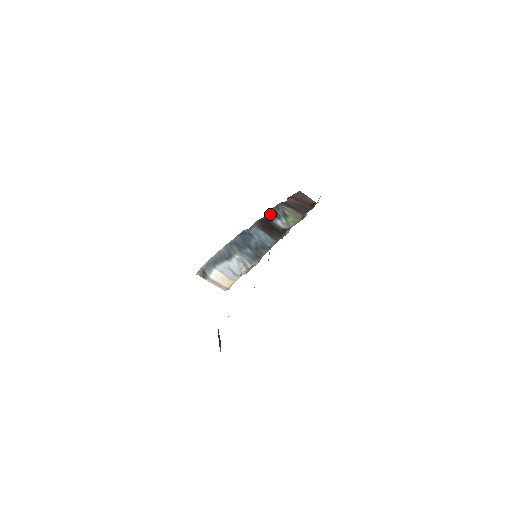
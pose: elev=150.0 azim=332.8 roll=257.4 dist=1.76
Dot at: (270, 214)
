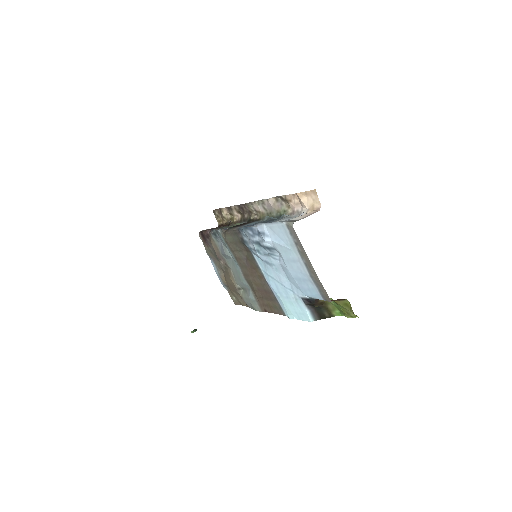
Dot at: (224, 229)
